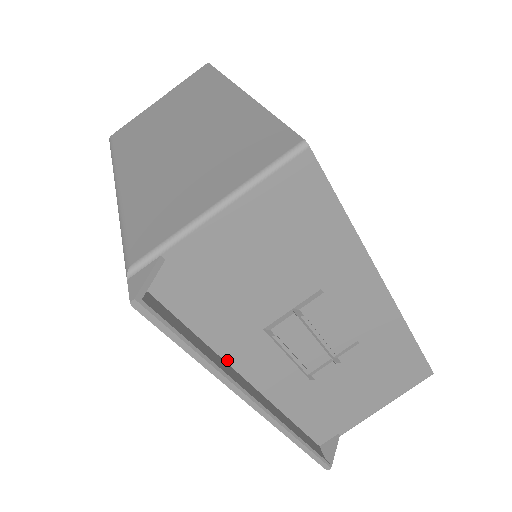
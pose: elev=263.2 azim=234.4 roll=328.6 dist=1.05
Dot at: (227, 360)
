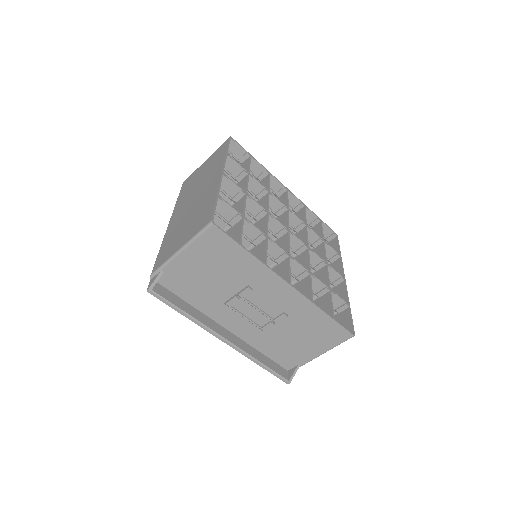
Dot at: (210, 317)
